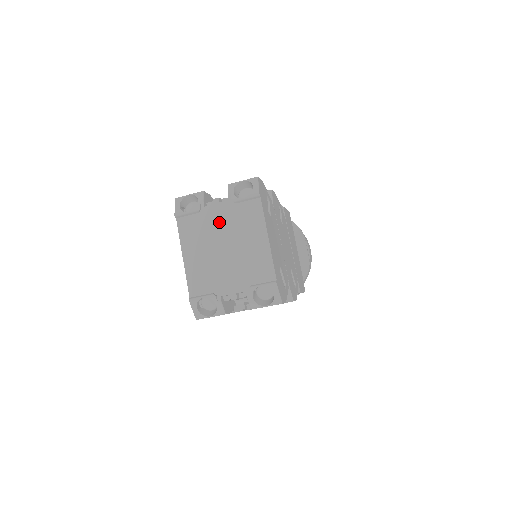
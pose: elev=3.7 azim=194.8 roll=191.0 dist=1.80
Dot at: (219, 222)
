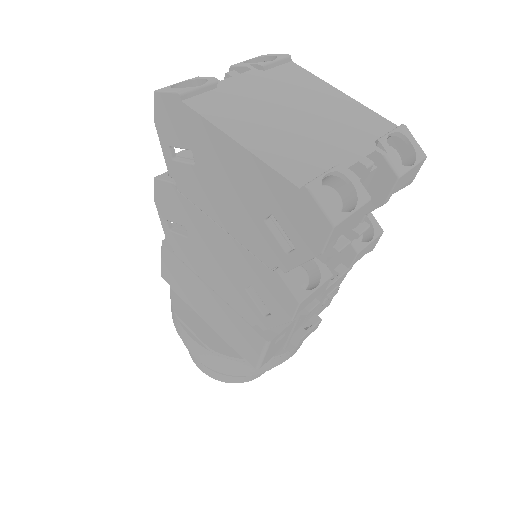
Dot at: (259, 91)
